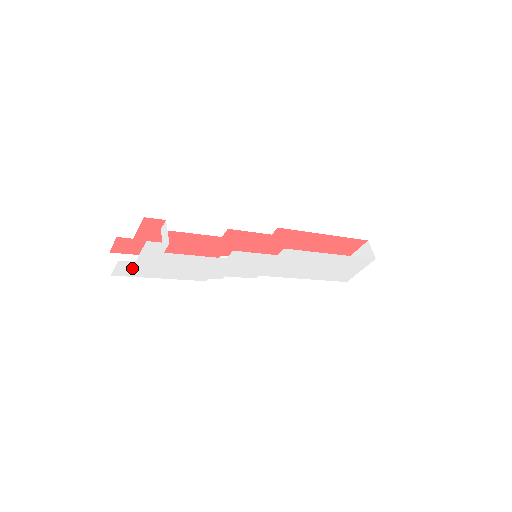
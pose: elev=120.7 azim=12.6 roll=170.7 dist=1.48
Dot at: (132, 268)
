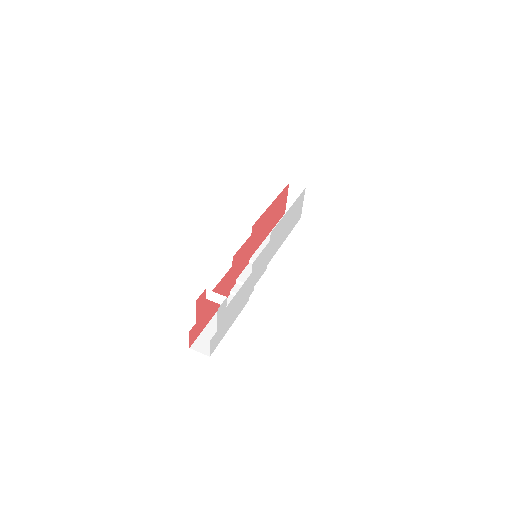
Dot at: (217, 338)
